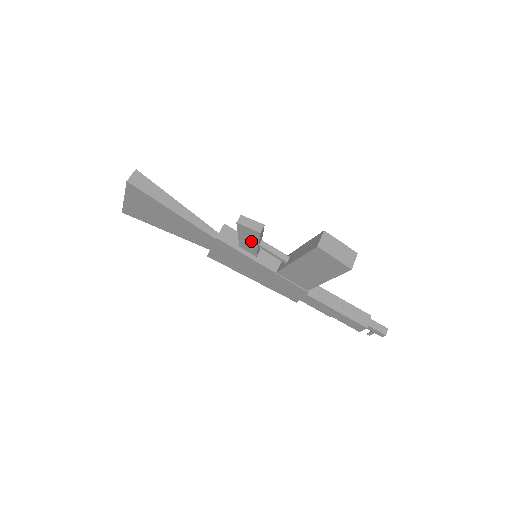
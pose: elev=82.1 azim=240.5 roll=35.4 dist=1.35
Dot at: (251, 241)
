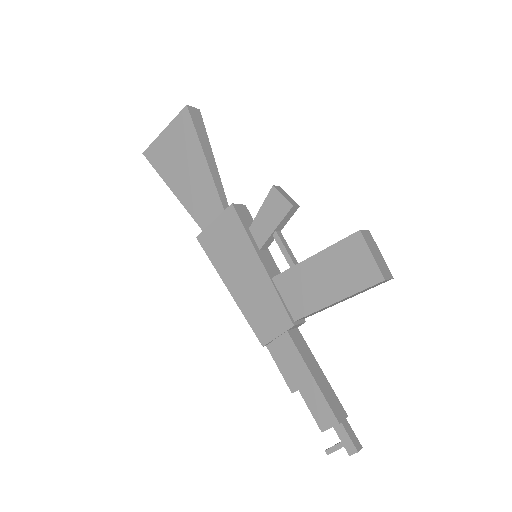
Dot at: (271, 220)
